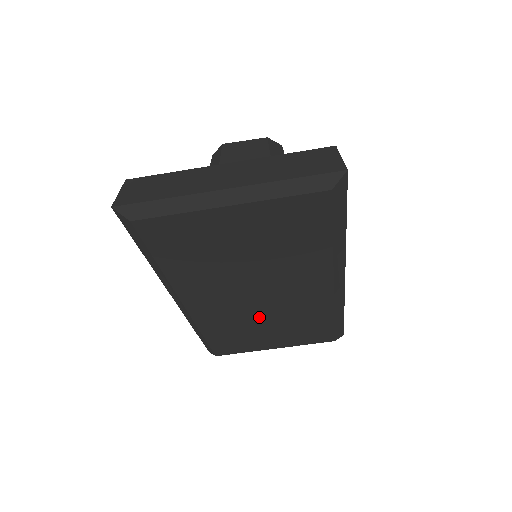
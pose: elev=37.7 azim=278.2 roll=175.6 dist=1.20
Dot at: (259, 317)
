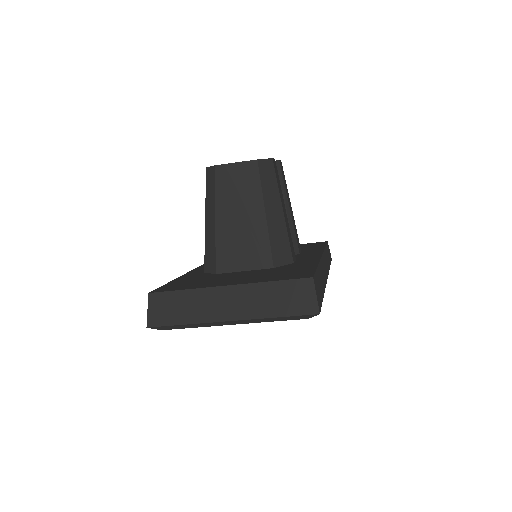
Dot at: occluded
